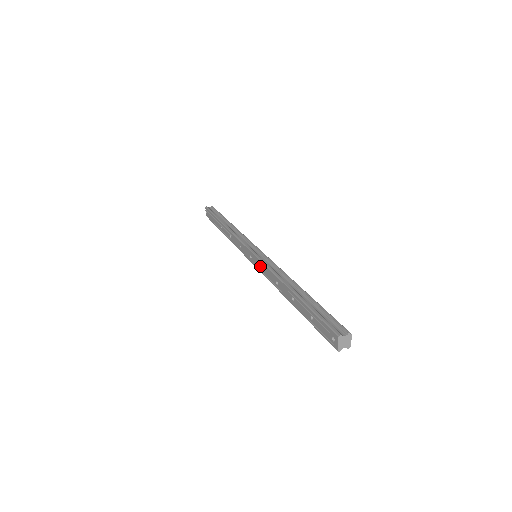
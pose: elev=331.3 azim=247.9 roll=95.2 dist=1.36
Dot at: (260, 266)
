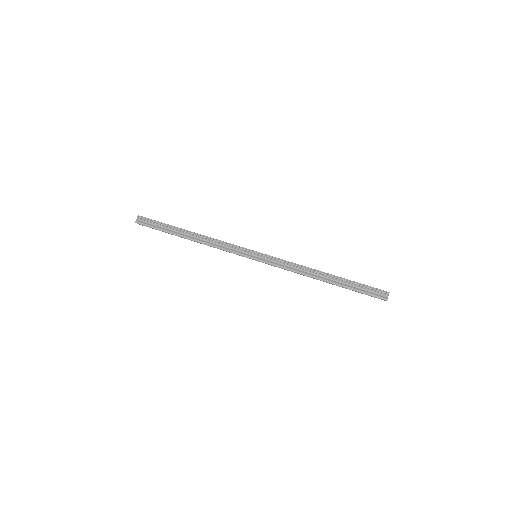
Dot at: occluded
